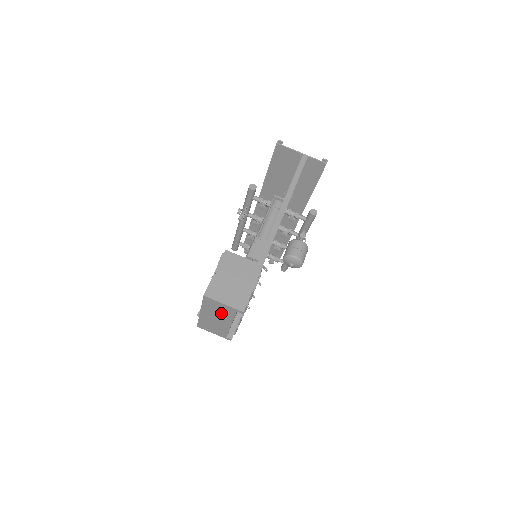
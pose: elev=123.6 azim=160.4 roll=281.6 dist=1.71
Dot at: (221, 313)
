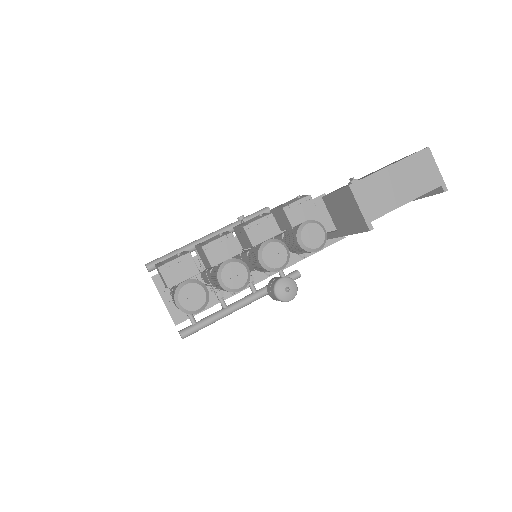
Dot at: (418, 179)
